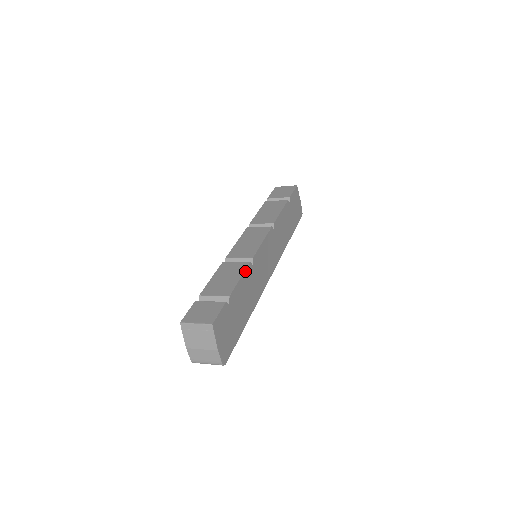
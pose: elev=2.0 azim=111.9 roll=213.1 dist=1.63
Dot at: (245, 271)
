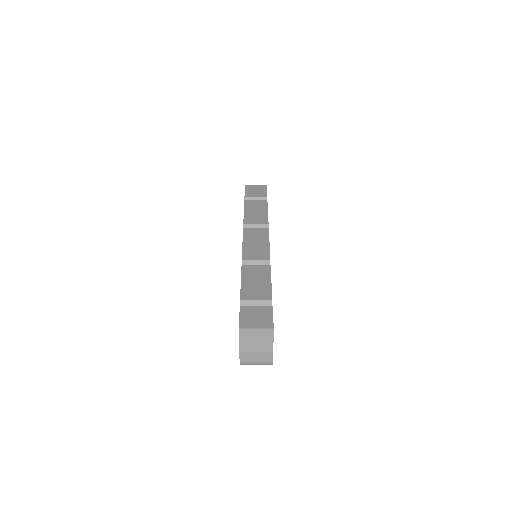
Dot at: occluded
